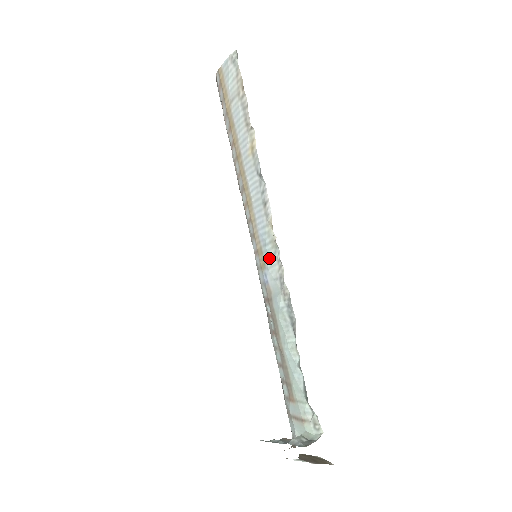
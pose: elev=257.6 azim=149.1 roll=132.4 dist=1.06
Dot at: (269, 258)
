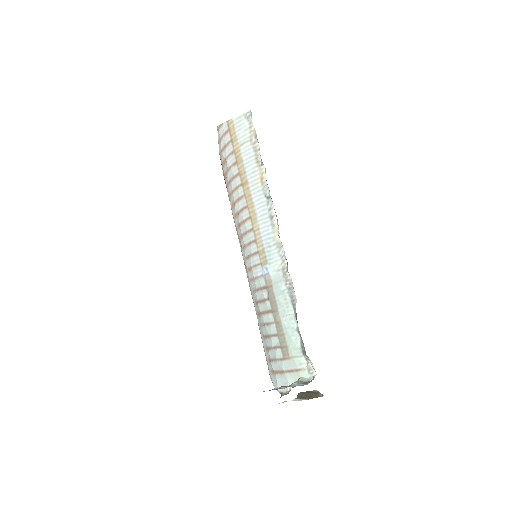
Dot at: (273, 256)
